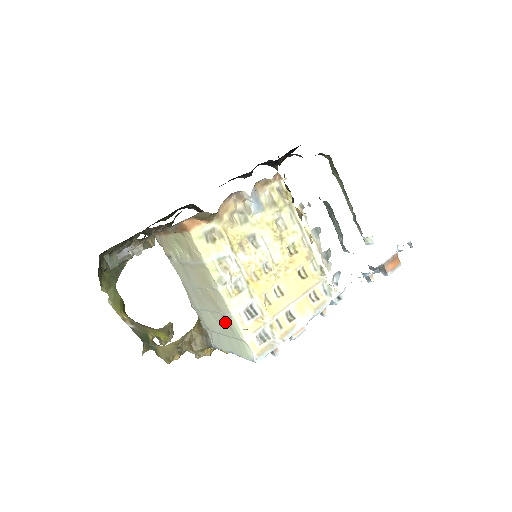
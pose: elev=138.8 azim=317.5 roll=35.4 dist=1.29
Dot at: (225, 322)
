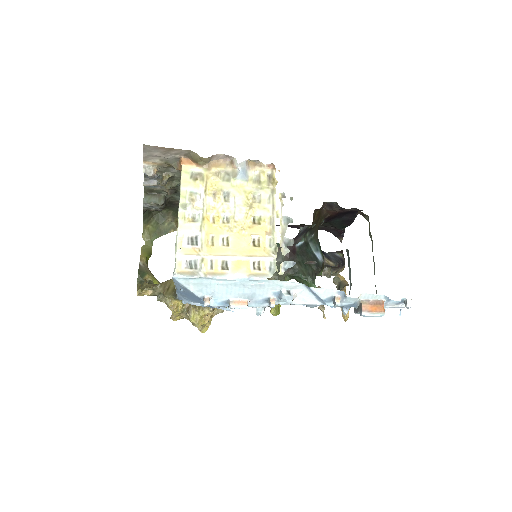
Dot at: occluded
